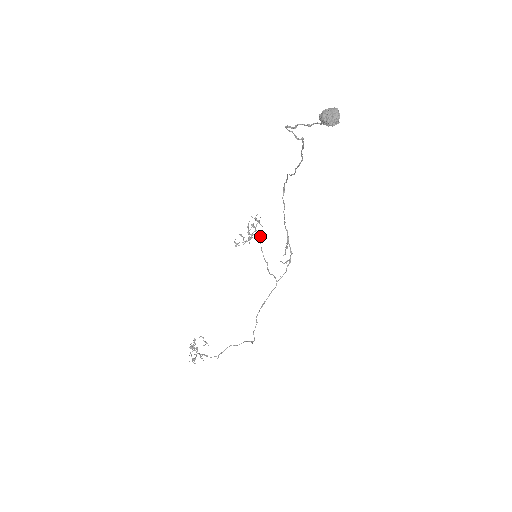
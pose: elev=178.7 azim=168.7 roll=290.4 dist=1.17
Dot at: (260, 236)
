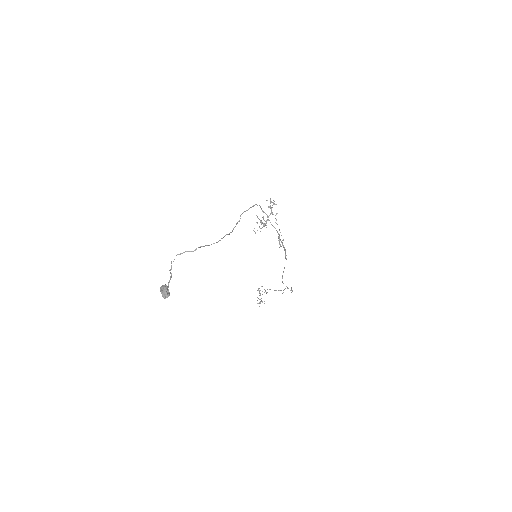
Dot at: occluded
